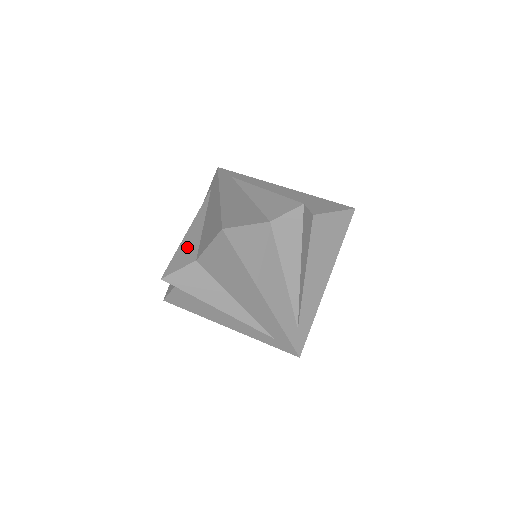
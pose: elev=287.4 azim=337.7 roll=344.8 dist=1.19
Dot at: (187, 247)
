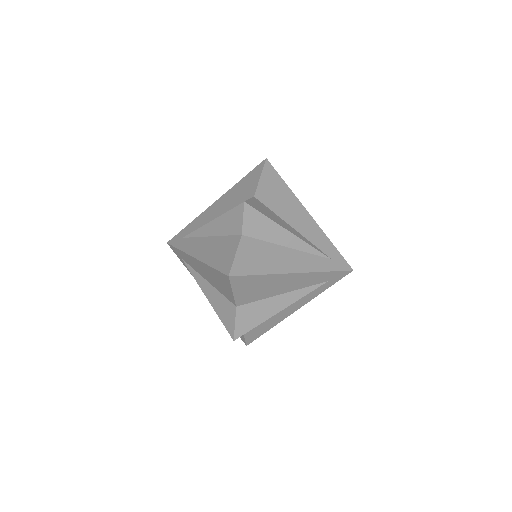
Dot at: (220, 307)
